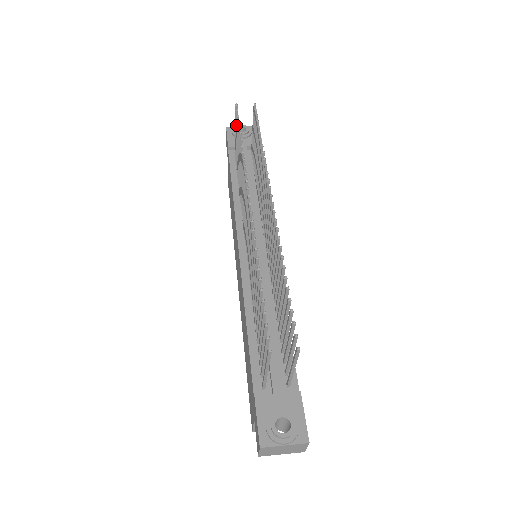
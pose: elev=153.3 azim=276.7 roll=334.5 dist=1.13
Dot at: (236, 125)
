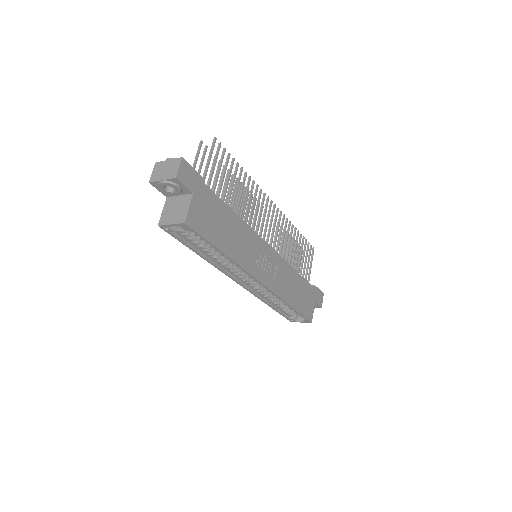
Dot at: (298, 256)
